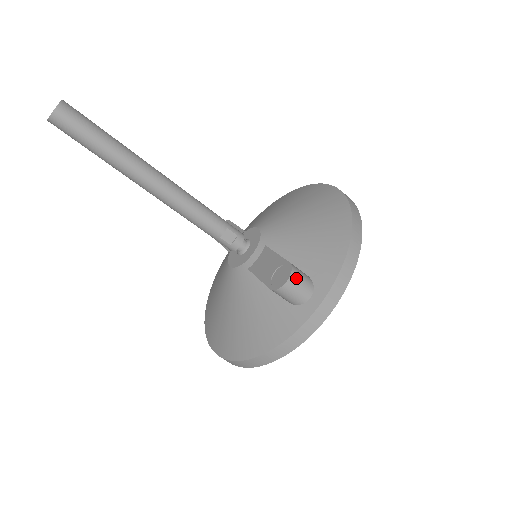
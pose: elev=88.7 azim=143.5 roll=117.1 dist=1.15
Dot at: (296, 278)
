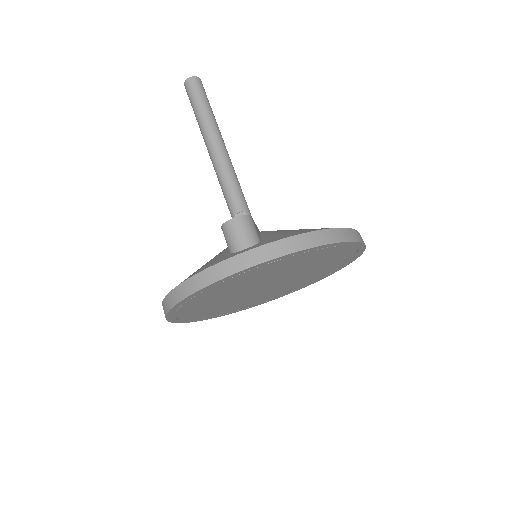
Dot at: (244, 223)
